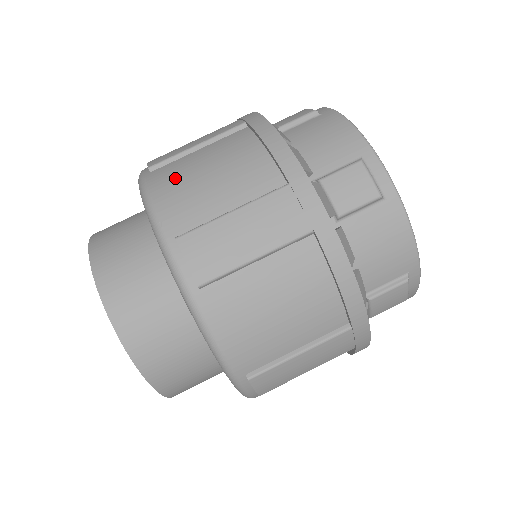
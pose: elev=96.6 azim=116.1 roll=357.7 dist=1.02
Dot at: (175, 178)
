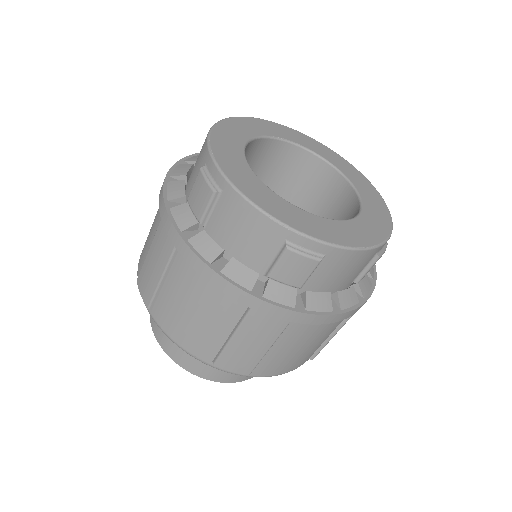
Dot at: (174, 321)
